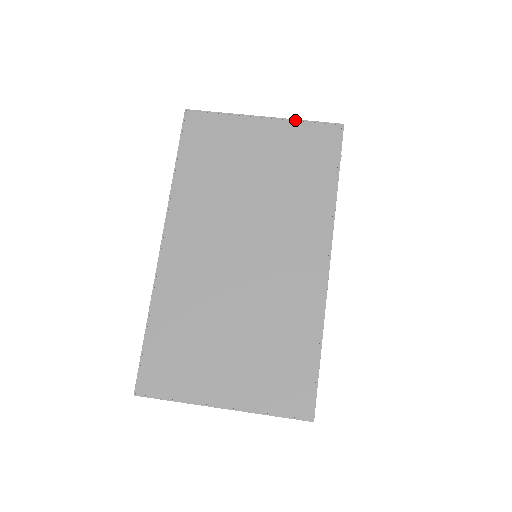
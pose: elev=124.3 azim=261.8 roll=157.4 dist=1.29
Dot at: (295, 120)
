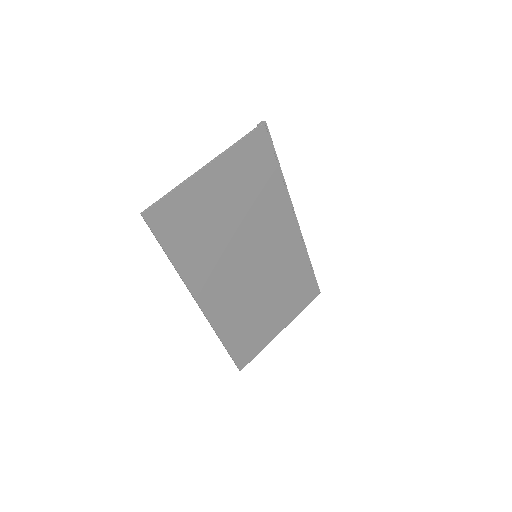
Dot at: (232, 148)
